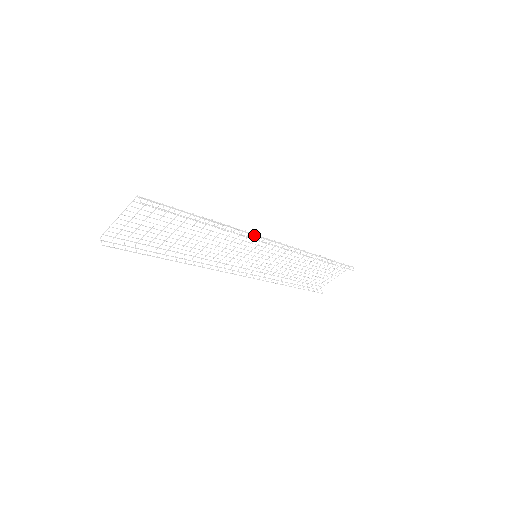
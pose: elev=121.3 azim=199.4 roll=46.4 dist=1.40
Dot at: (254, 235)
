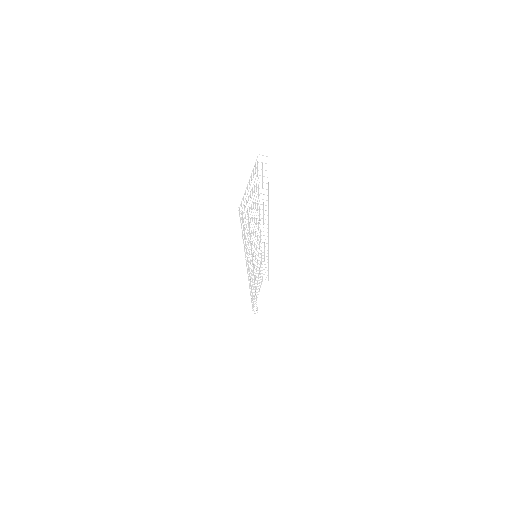
Dot at: occluded
